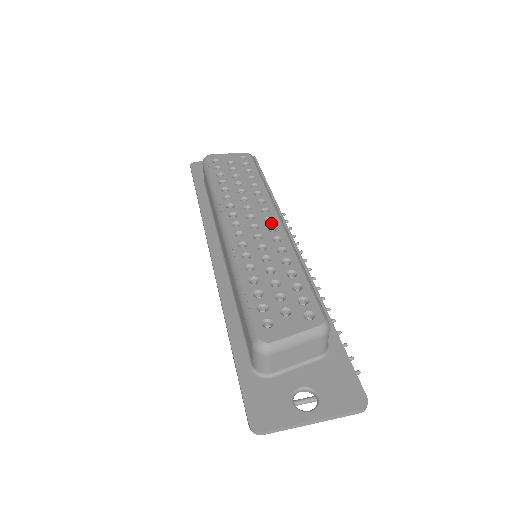
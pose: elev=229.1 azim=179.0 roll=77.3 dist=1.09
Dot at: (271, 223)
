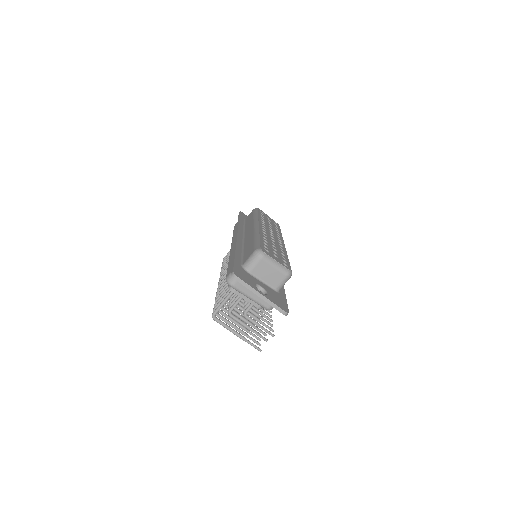
Dot at: occluded
